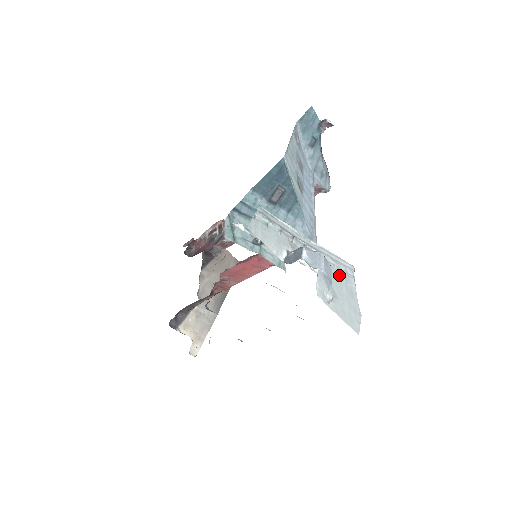
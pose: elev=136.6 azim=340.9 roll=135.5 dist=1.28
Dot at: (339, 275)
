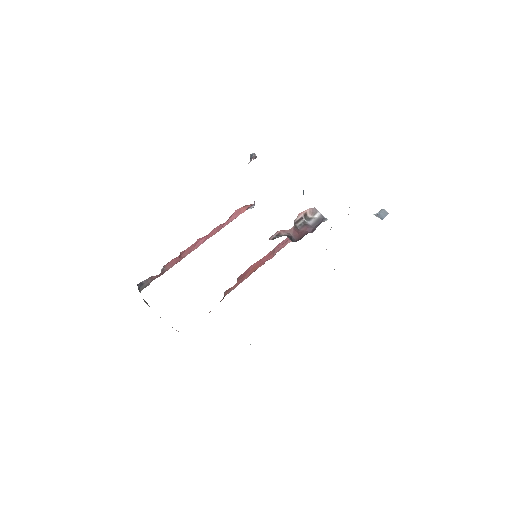
Dot at: occluded
